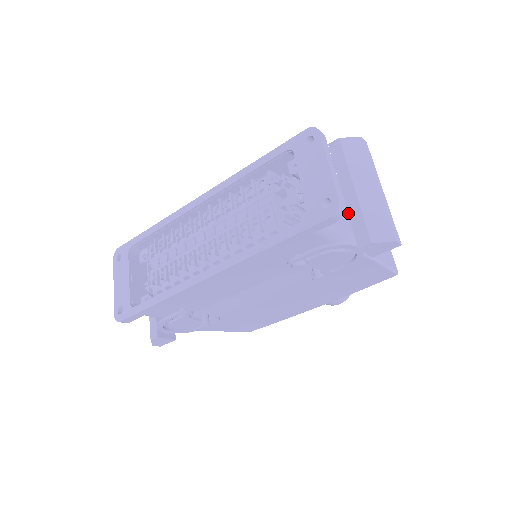
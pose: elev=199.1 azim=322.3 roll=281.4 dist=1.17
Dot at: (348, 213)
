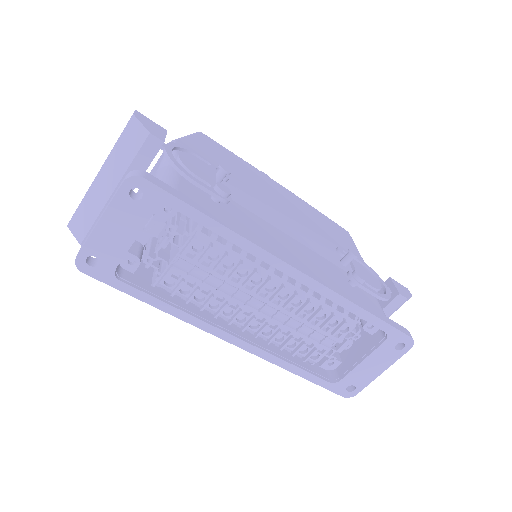
Dot at: occluded
